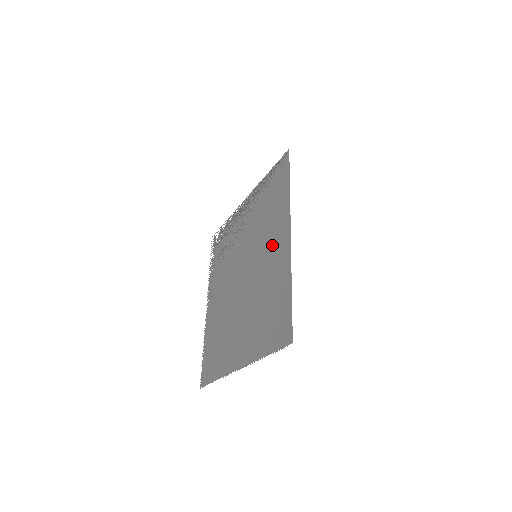
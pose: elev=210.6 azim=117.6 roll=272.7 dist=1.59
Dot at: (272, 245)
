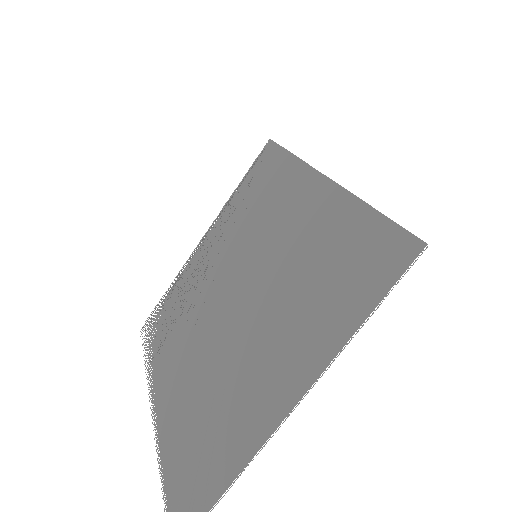
Dot at: (288, 215)
